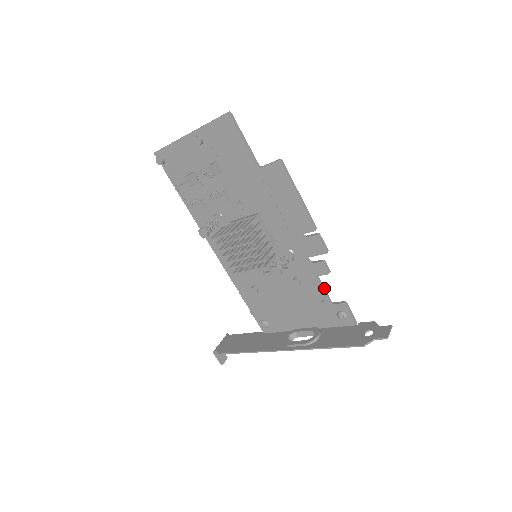
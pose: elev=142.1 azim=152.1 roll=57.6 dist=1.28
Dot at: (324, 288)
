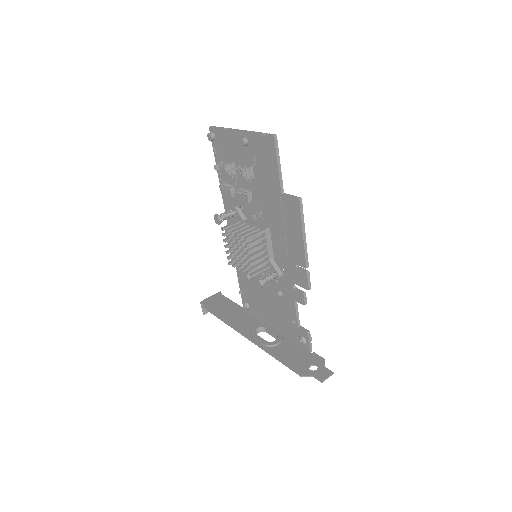
Dot at: (298, 312)
